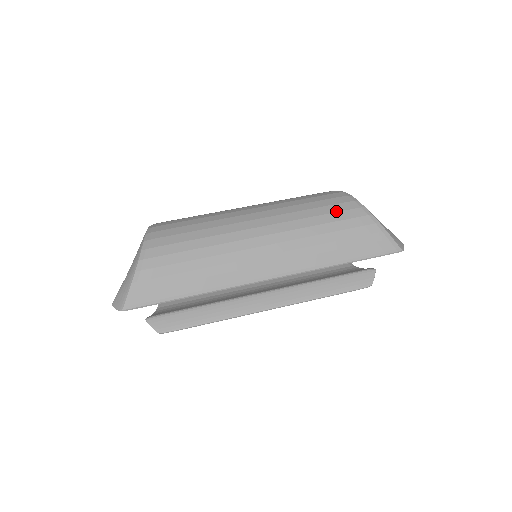
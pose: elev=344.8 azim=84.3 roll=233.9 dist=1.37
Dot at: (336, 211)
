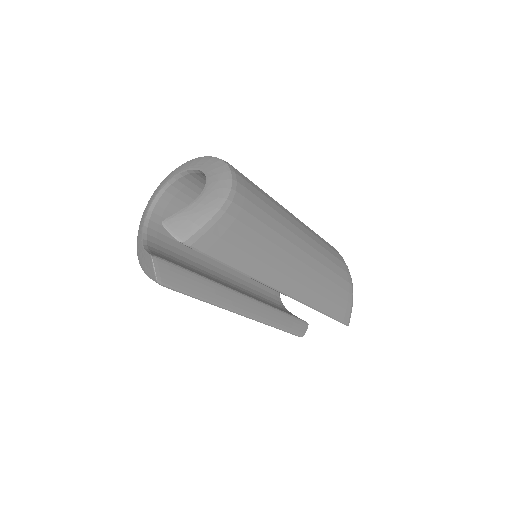
Dot at: (341, 267)
